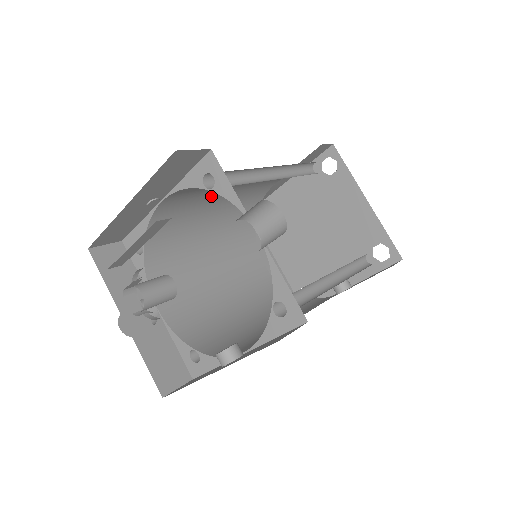
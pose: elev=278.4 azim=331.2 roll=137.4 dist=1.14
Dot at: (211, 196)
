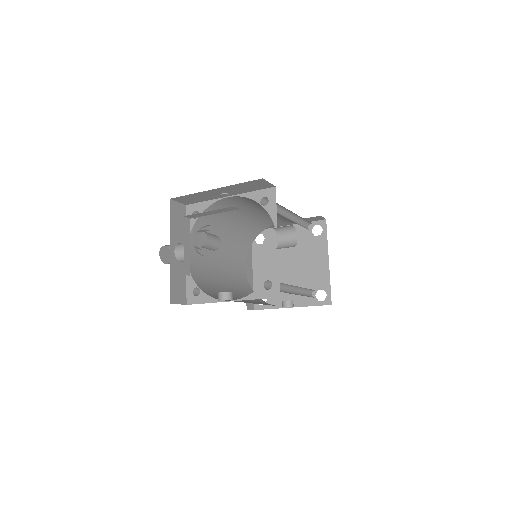
Dot at: (248, 209)
